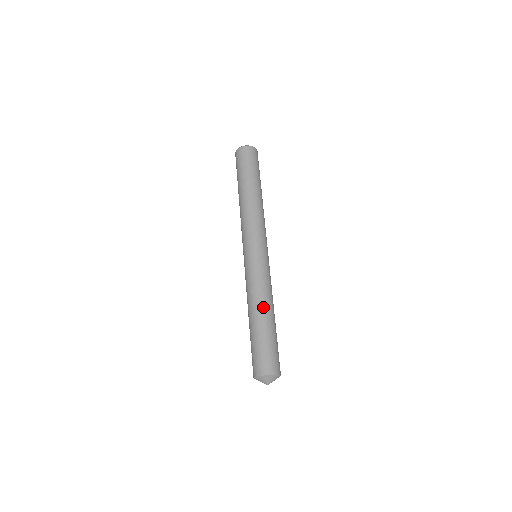
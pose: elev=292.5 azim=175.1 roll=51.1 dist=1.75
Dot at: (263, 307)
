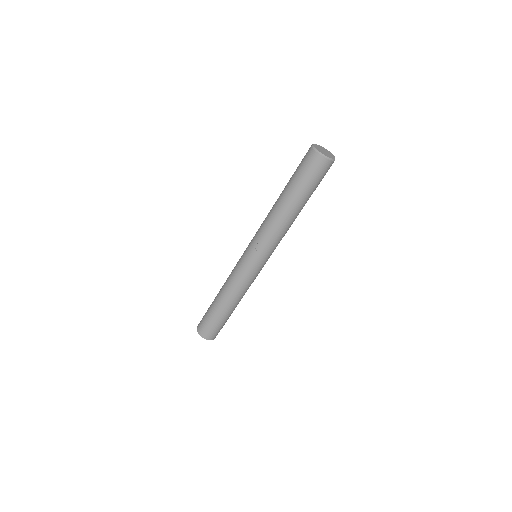
Dot at: (236, 303)
